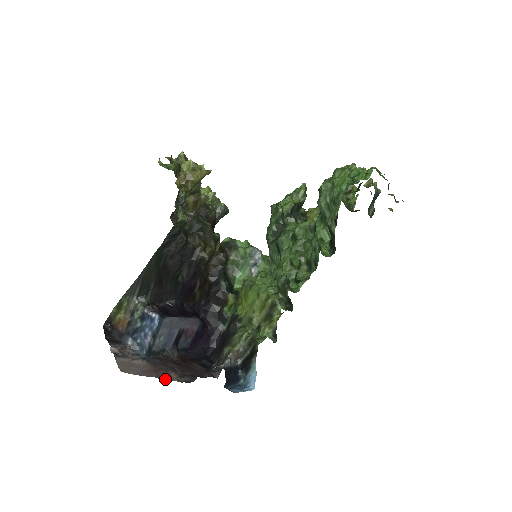
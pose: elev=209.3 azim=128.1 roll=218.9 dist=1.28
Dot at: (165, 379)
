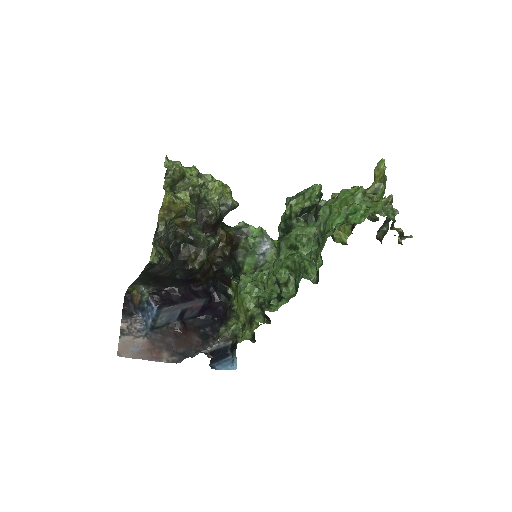
Dot at: (155, 360)
